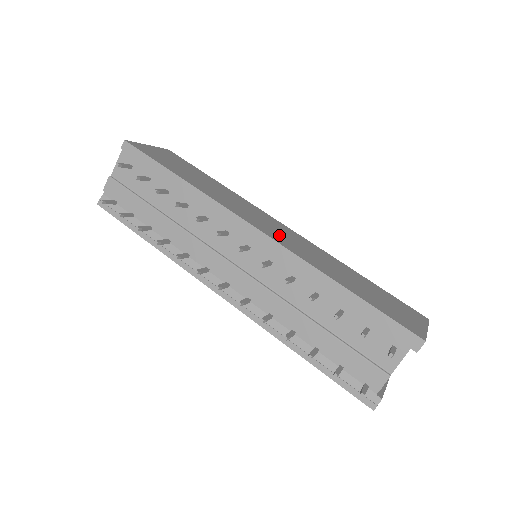
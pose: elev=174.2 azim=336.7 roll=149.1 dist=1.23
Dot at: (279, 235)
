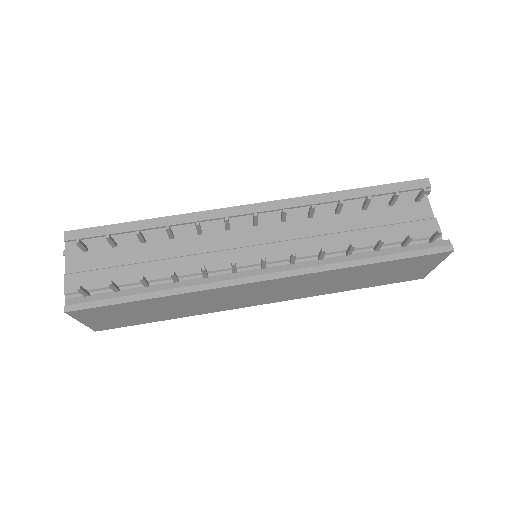
Dot at: occluded
